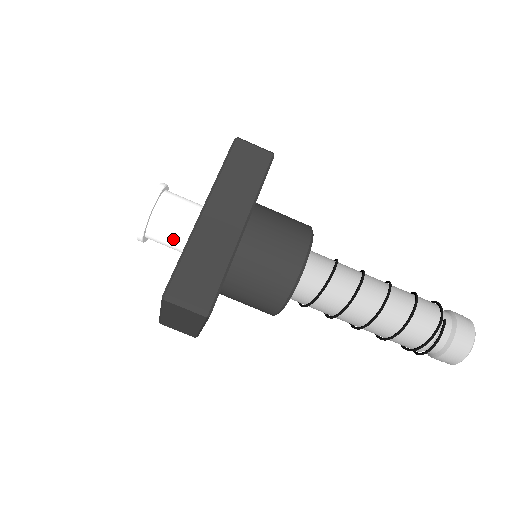
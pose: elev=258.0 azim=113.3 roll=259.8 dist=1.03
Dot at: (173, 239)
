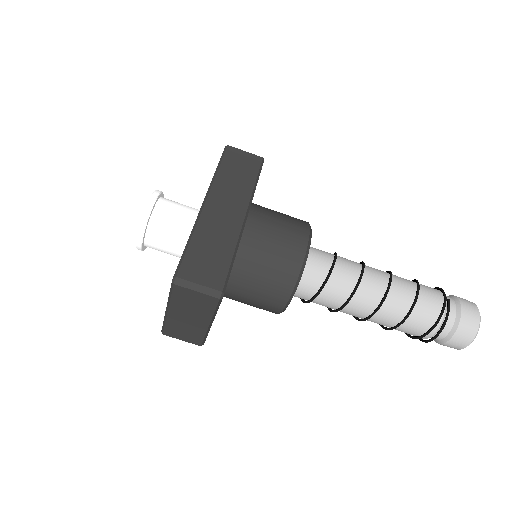
Dot at: (173, 240)
